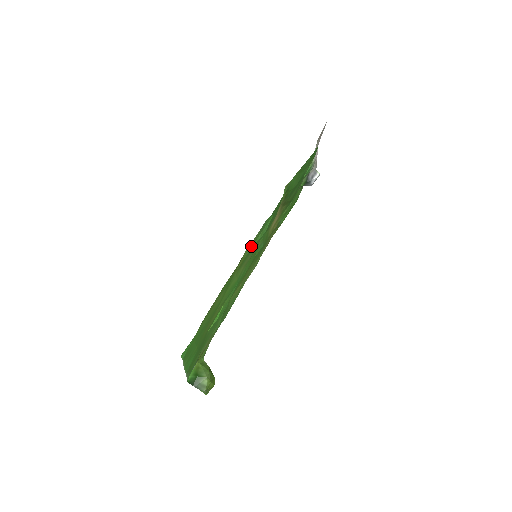
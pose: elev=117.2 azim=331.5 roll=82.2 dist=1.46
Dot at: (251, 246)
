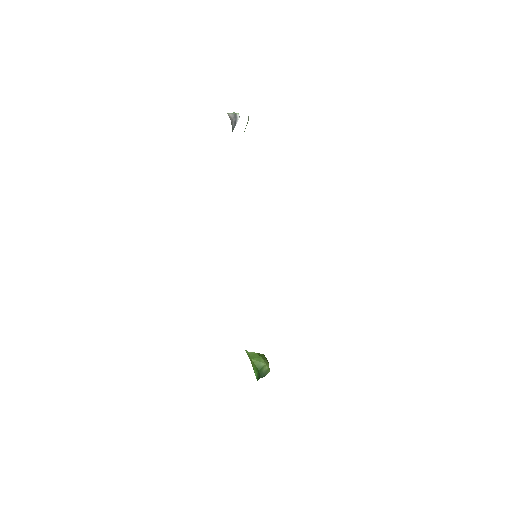
Dot at: occluded
